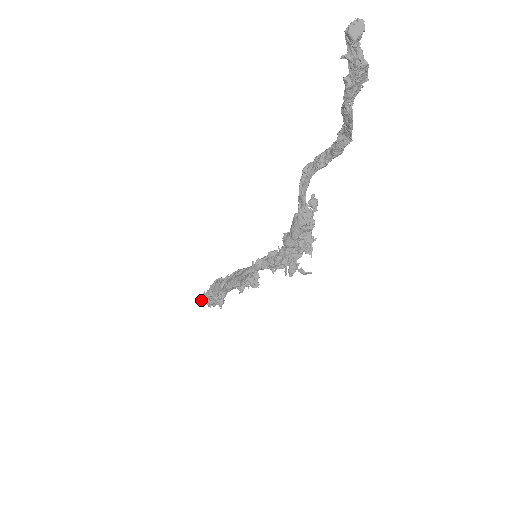
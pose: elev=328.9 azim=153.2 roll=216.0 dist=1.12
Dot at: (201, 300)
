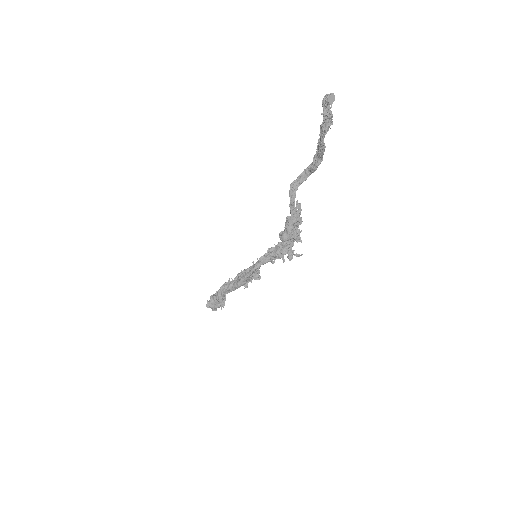
Dot at: (207, 307)
